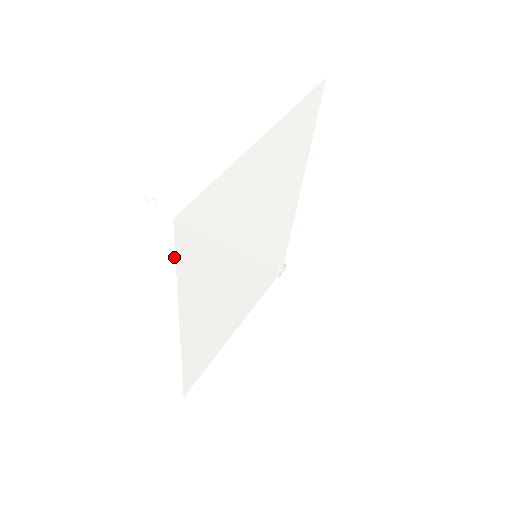
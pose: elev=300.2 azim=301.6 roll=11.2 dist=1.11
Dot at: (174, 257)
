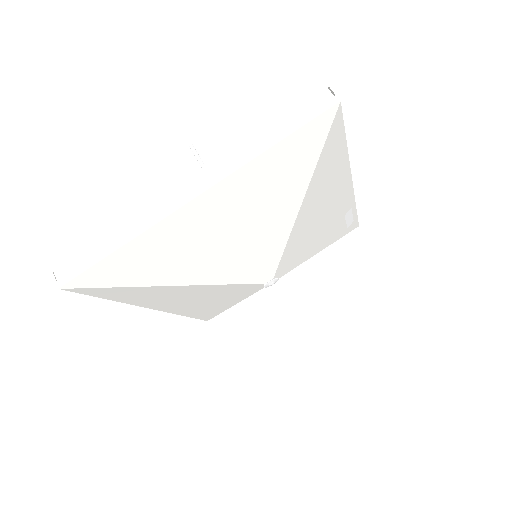
Dot at: (92, 295)
